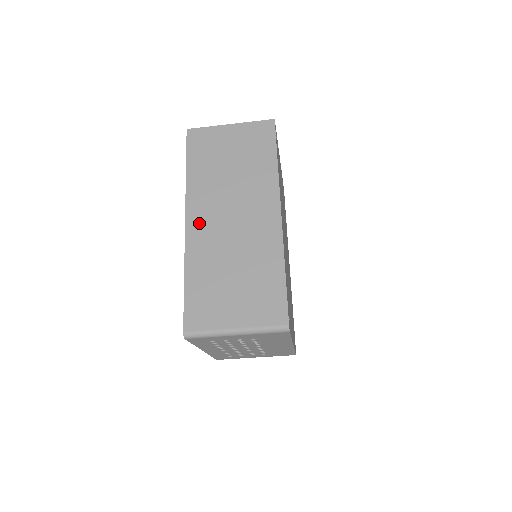
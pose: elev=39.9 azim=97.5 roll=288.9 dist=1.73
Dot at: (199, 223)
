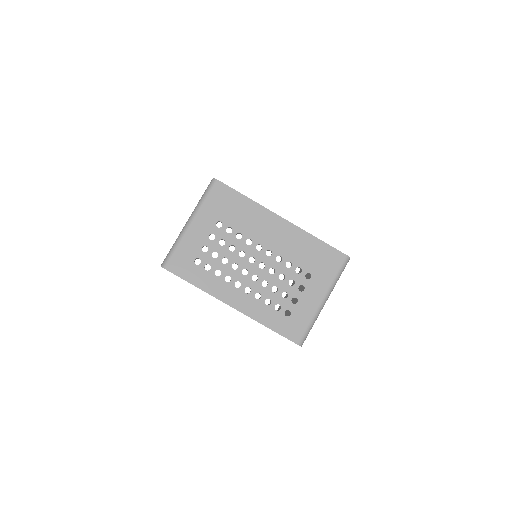
Dot at: occluded
